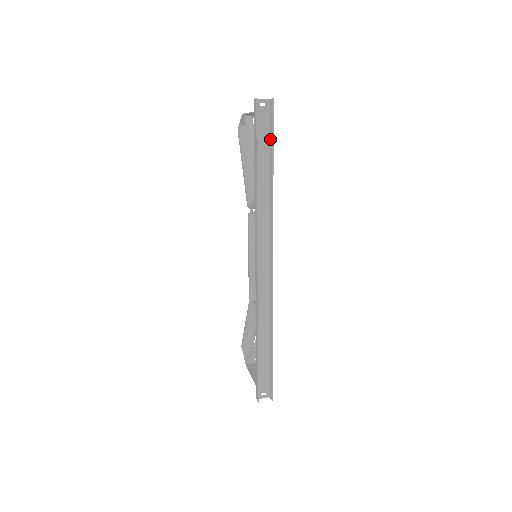
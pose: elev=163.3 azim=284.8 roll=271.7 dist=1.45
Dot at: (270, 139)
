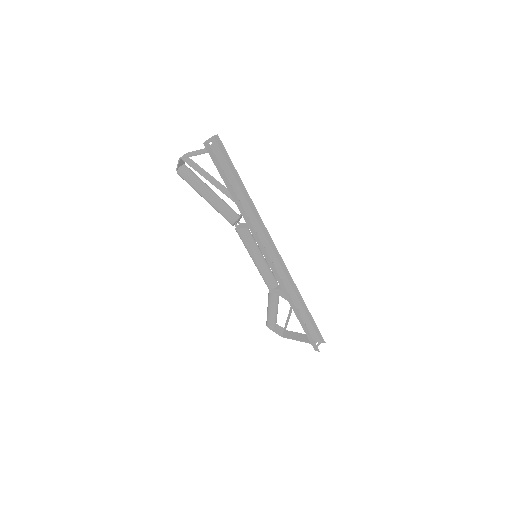
Dot at: (229, 166)
